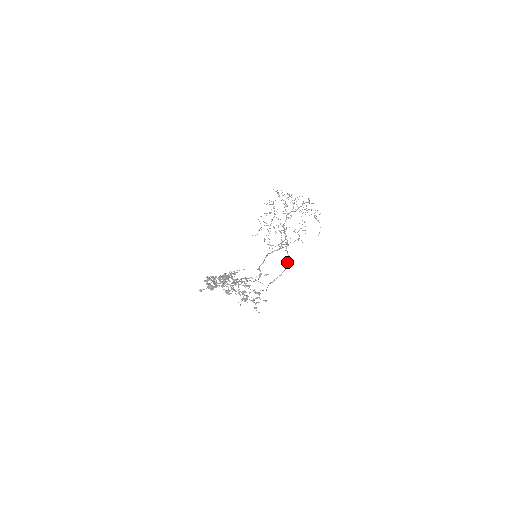
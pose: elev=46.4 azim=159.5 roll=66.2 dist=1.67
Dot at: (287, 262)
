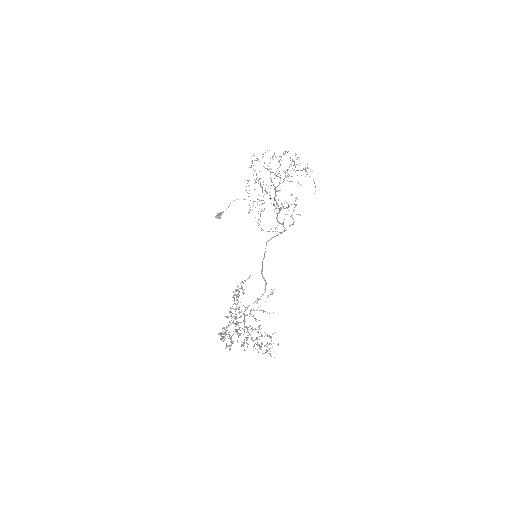
Dot at: (288, 206)
